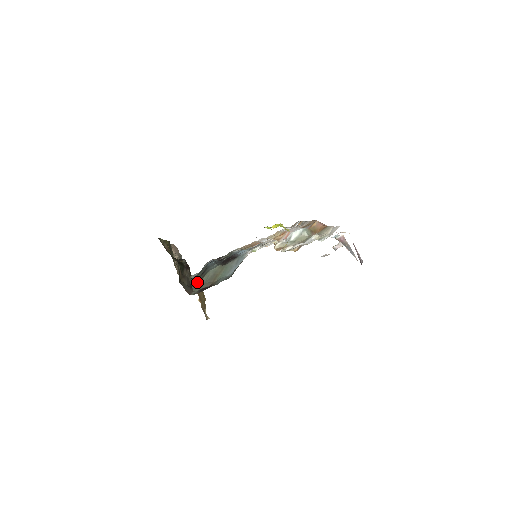
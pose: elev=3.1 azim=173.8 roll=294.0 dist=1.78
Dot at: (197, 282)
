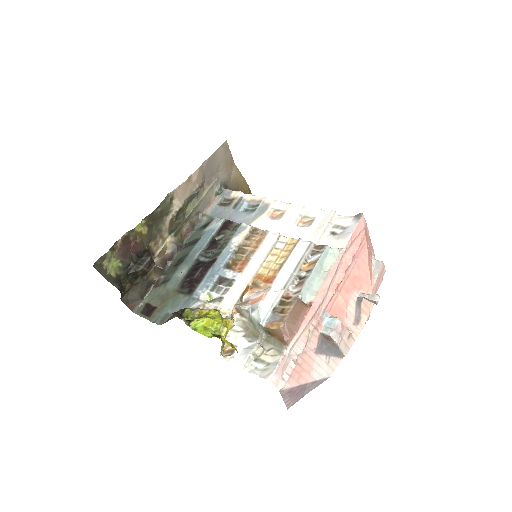
Dot at: (157, 284)
